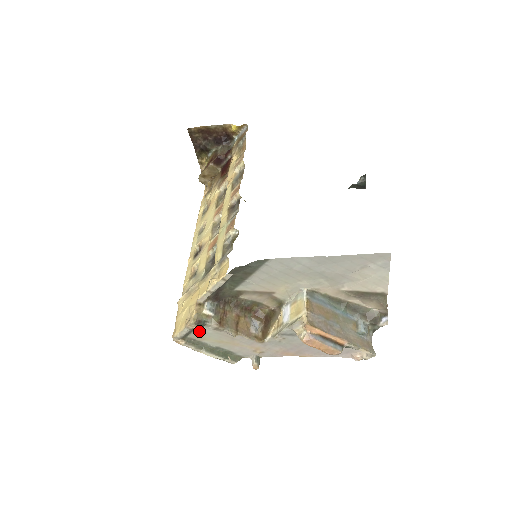
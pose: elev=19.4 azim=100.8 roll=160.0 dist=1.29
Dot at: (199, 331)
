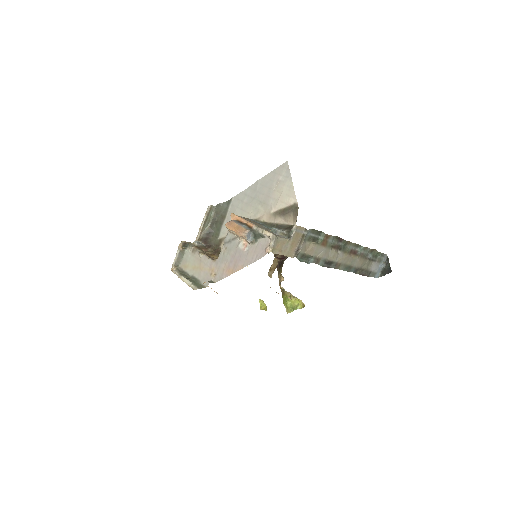
Dot at: (182, 247)
